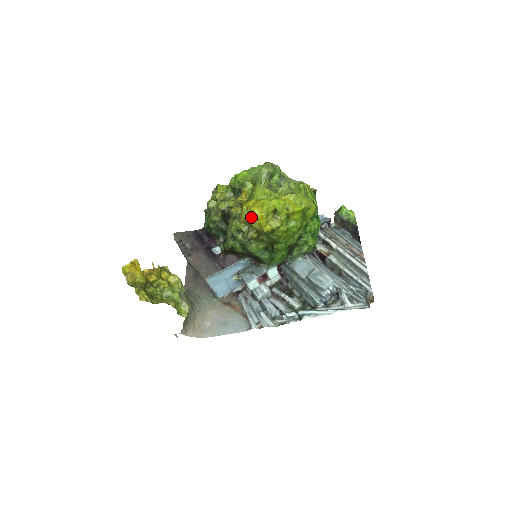
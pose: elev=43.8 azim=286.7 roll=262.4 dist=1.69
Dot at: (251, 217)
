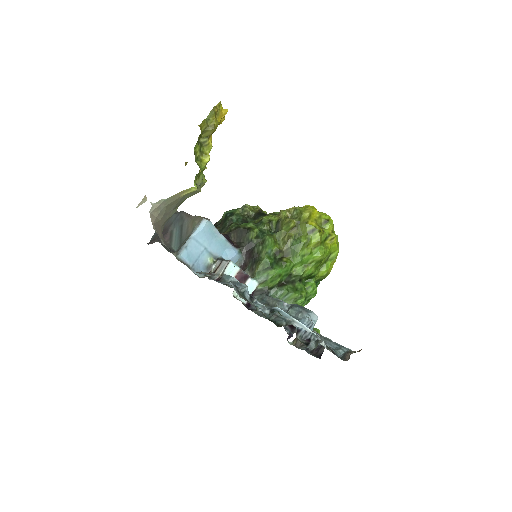
Dot at: (309, 206)
